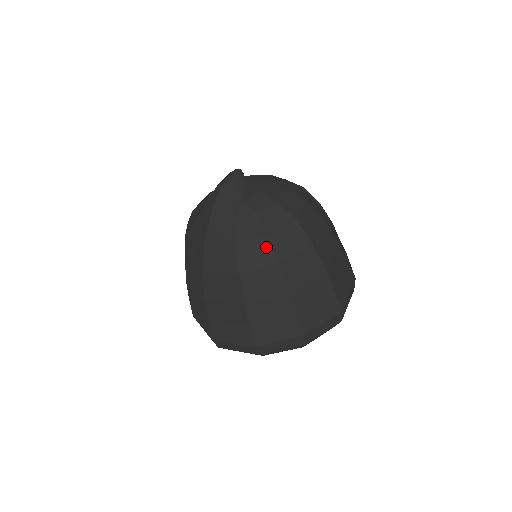
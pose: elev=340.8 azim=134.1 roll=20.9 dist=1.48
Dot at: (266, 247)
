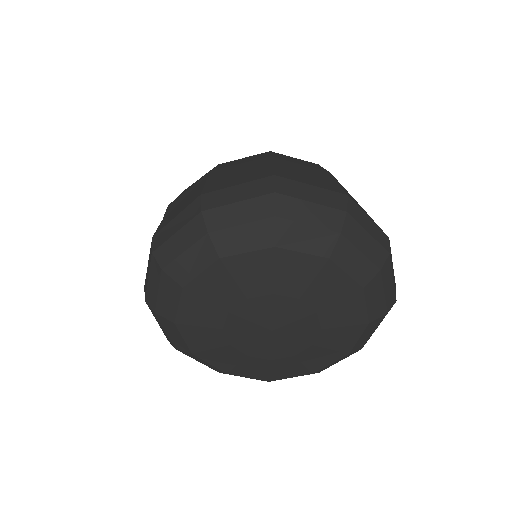
Dot at: occluded
